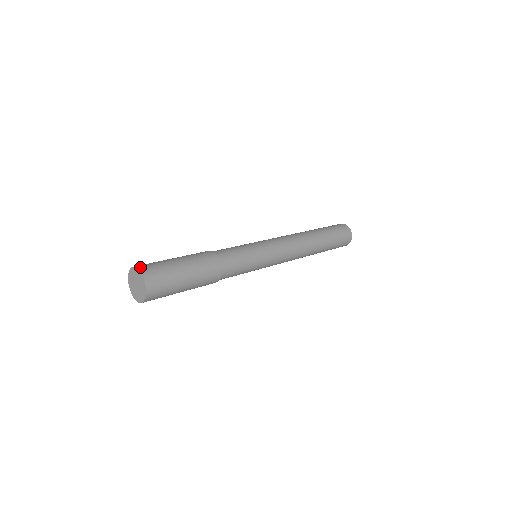
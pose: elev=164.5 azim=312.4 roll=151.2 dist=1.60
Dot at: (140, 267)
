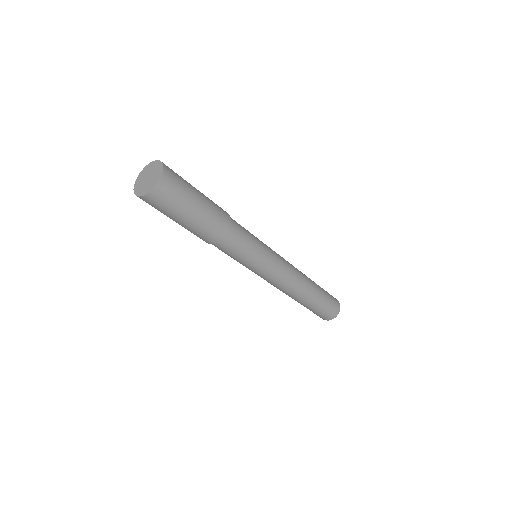
Dot at: occluded
